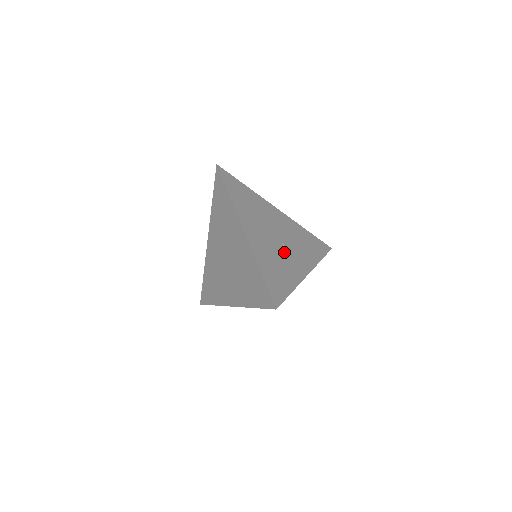
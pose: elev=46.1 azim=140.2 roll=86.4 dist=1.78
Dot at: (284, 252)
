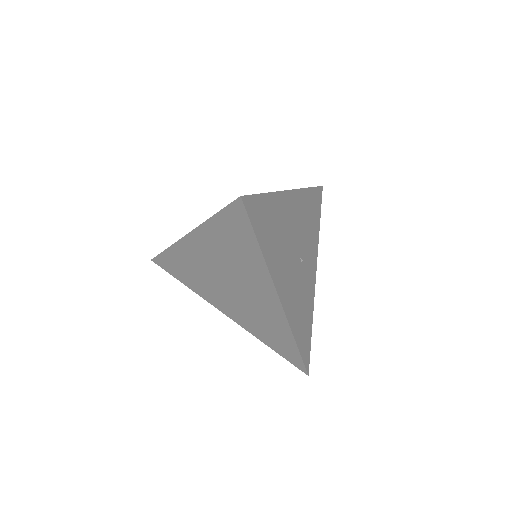
Dot at: (303, 273)
